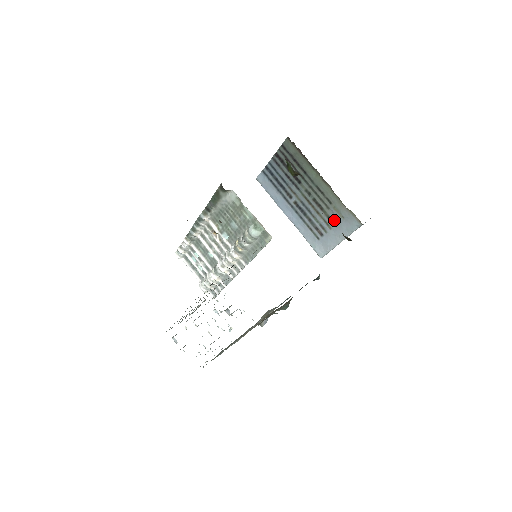
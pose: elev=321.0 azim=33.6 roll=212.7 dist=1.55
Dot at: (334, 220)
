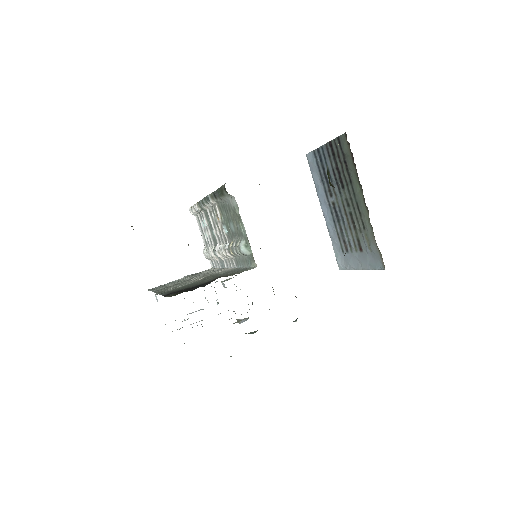
Dot at: (362, 246)
